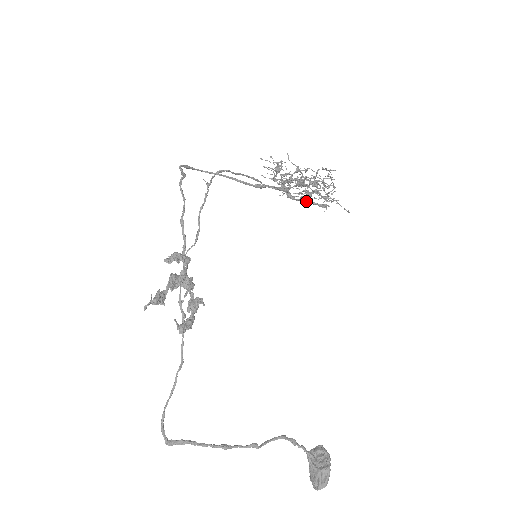
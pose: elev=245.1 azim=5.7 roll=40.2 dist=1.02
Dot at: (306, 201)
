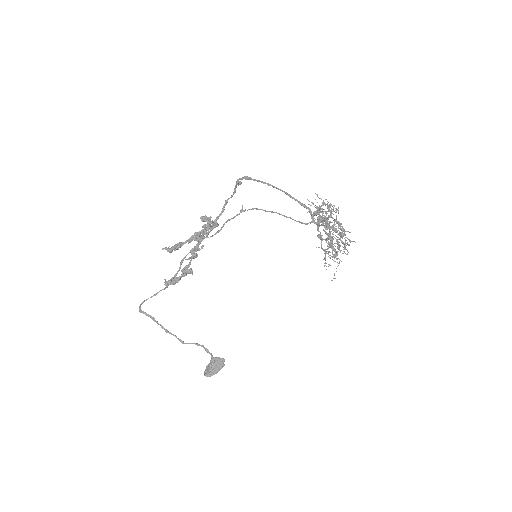
Dot at: occluded
